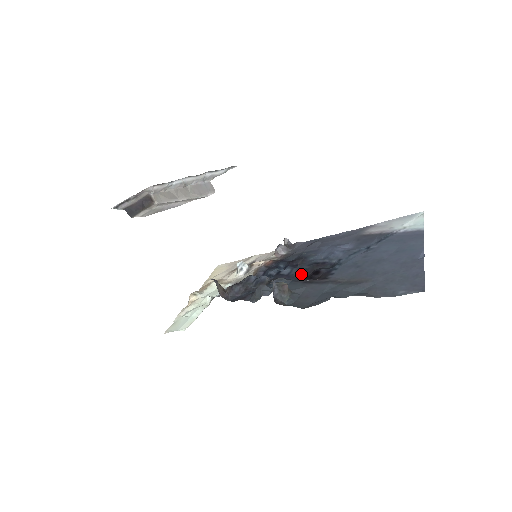
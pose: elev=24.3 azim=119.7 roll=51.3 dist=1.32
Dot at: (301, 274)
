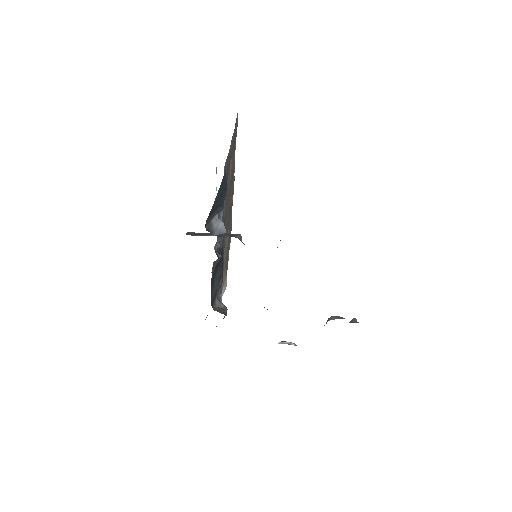
Dot at: occluded
